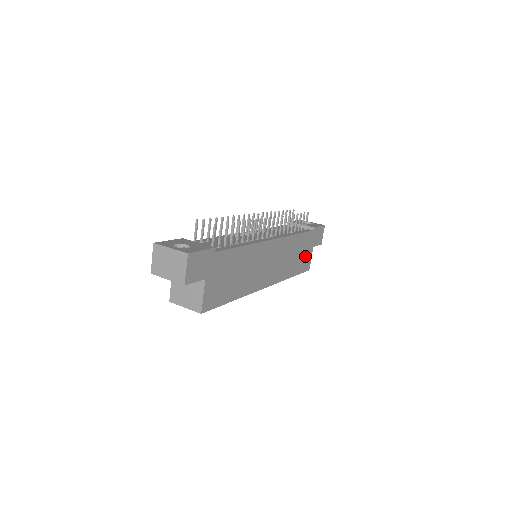
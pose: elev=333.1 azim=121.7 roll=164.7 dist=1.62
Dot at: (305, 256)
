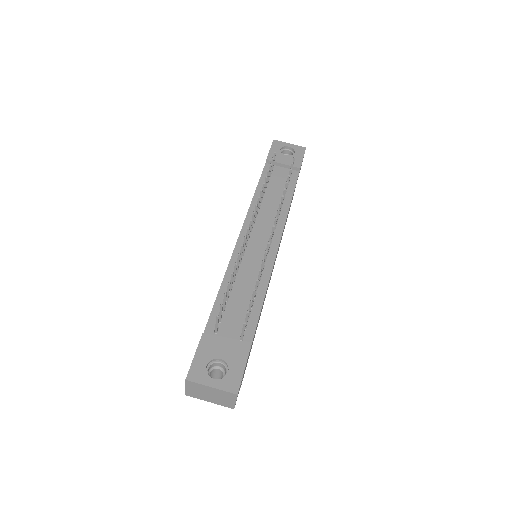
Dot at: occluded
